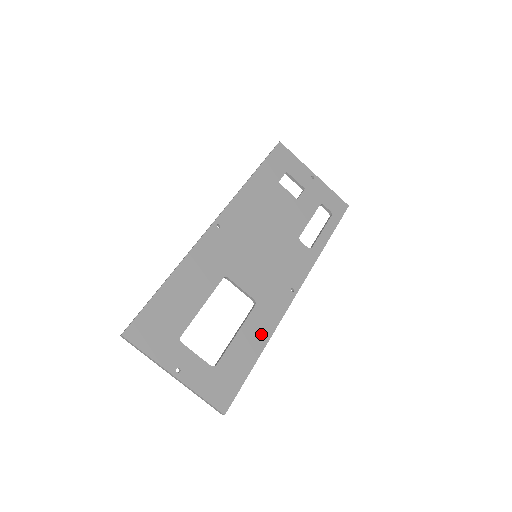
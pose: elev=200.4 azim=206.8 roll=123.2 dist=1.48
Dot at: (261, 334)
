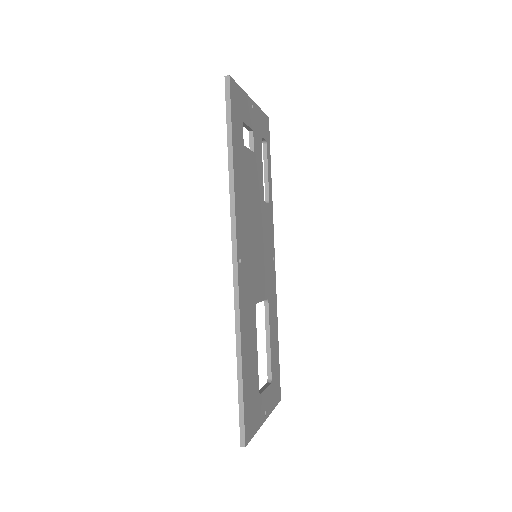
Dot at: (275, 321)
